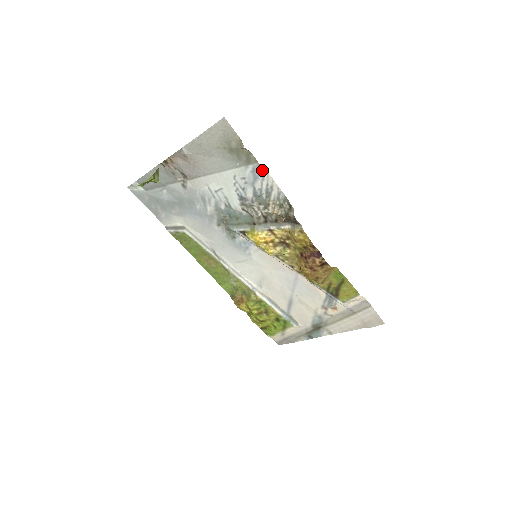
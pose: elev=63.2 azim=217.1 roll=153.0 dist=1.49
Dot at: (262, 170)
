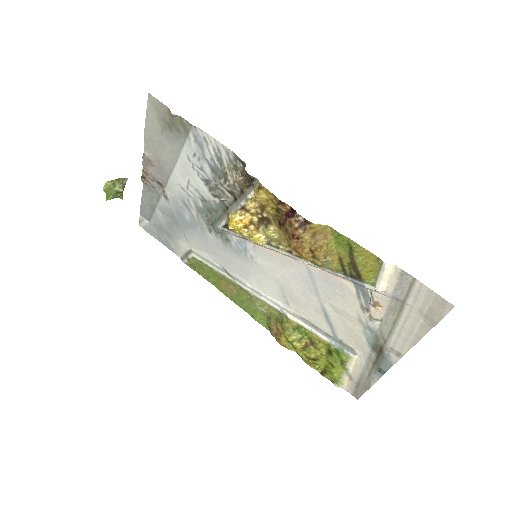
Dot at: (201, 133)
